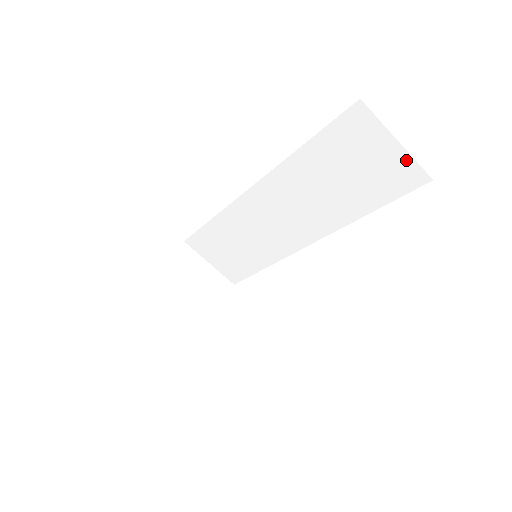
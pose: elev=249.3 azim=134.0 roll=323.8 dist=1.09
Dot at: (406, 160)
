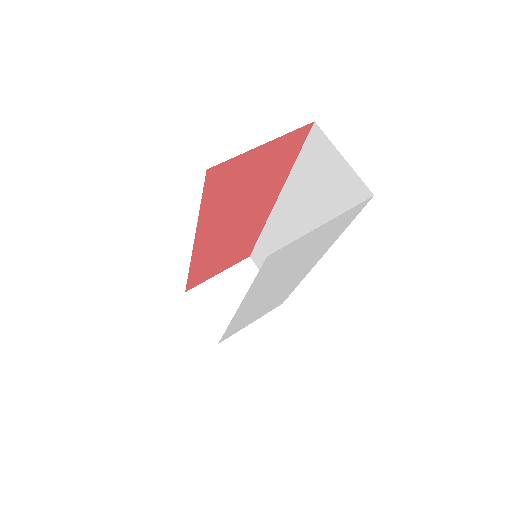
Dot at: (353, 176)
